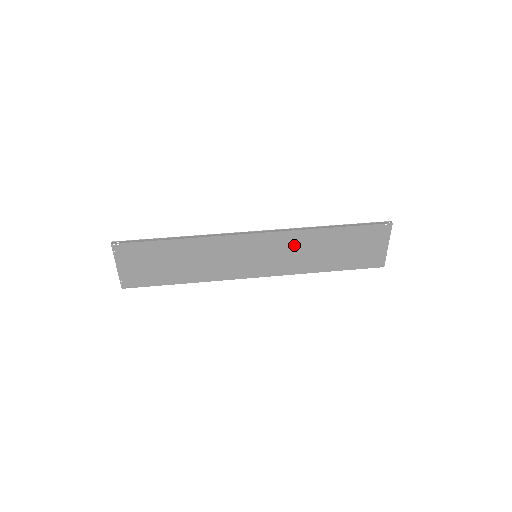
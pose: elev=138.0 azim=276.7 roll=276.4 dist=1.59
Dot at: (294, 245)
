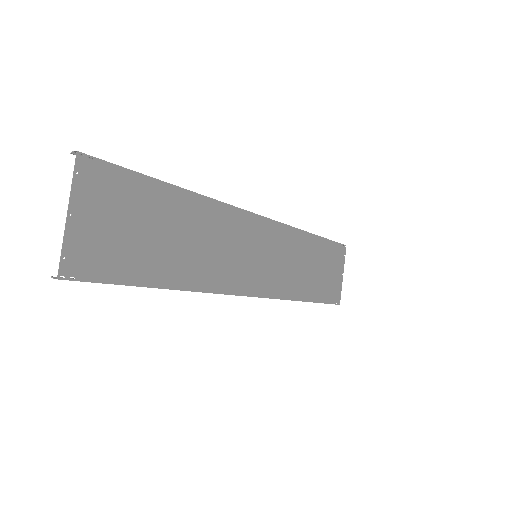
Dot at: (288, 249)
